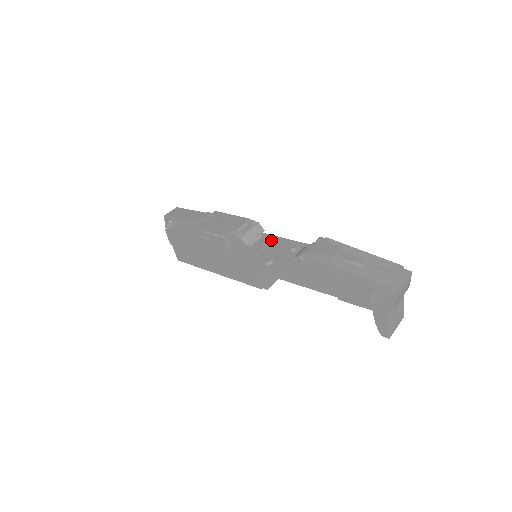
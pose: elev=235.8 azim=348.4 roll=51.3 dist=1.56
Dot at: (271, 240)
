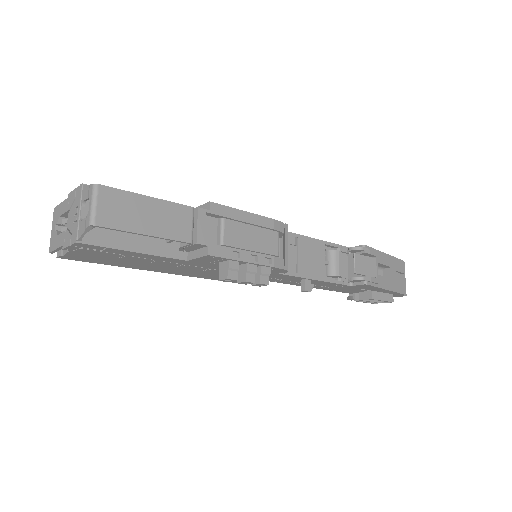
Dot at: (296, 245)
